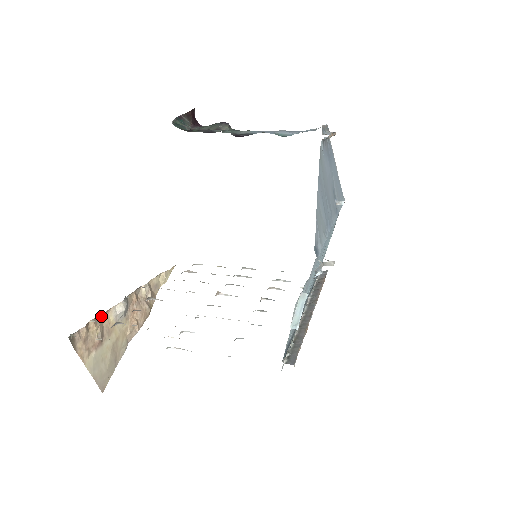
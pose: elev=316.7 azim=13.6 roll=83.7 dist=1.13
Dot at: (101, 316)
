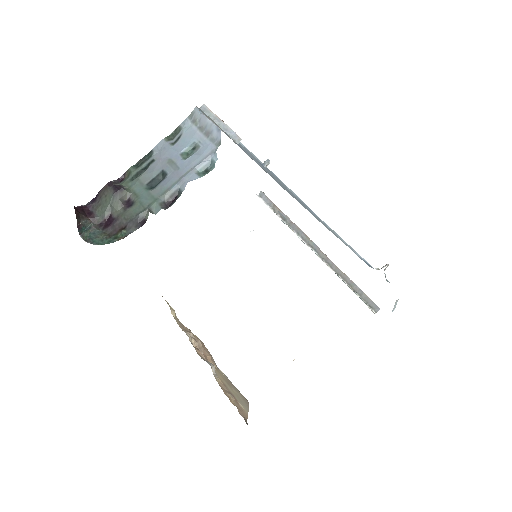
Dot at: occluded
